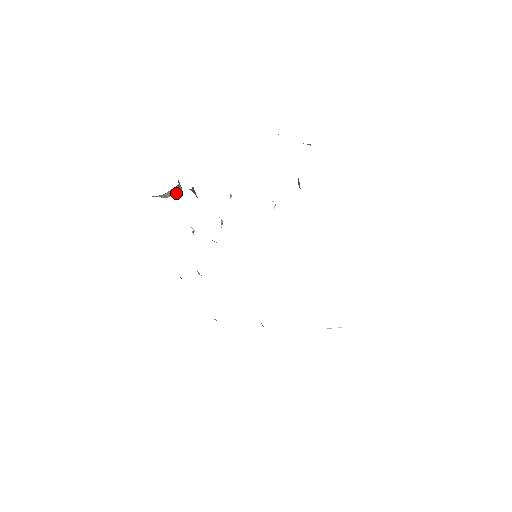
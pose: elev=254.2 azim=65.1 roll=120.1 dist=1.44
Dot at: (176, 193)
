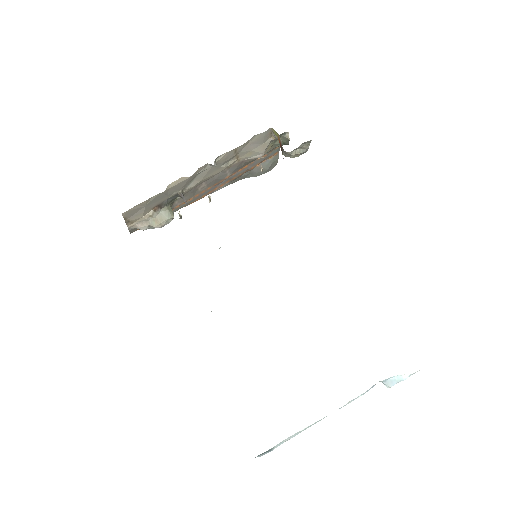
Dot at: (168, 218)
